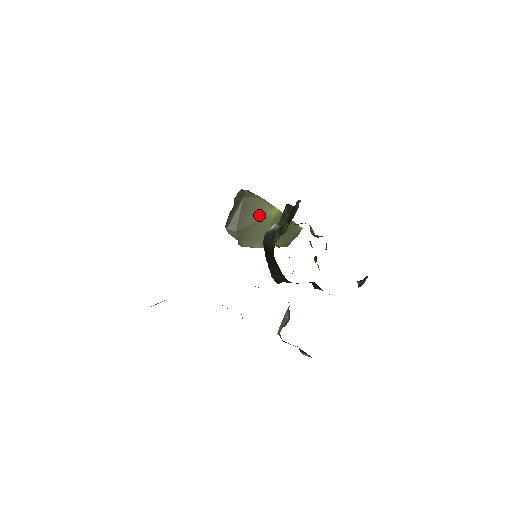
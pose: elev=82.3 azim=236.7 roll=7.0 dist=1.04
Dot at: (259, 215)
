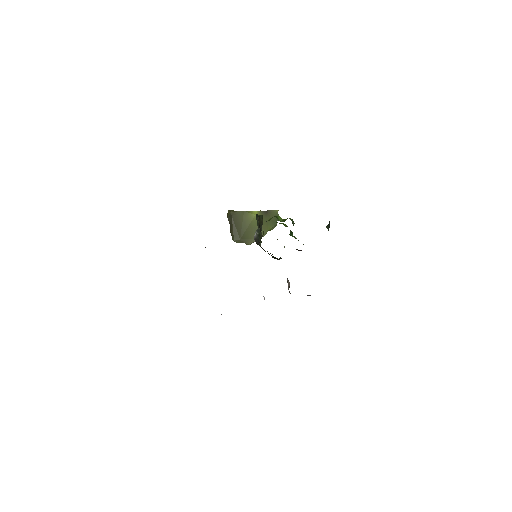
Dot at: (247, 222)
